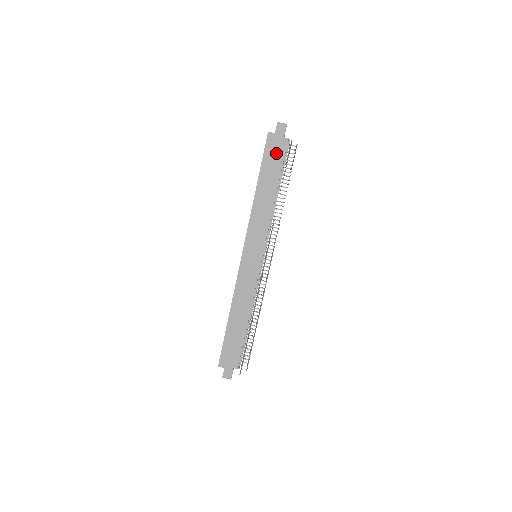
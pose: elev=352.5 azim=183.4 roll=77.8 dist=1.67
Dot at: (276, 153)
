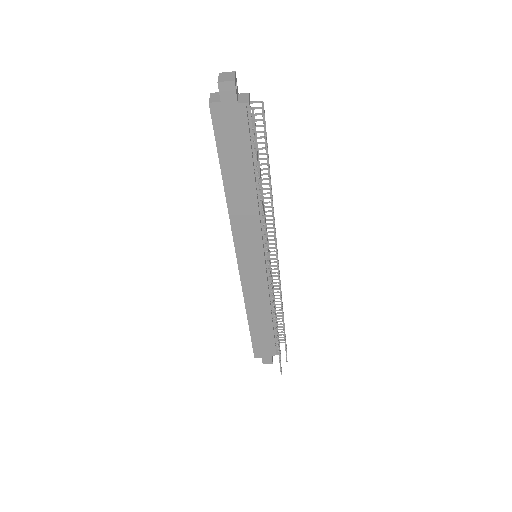
Dot at: (234, 131)
